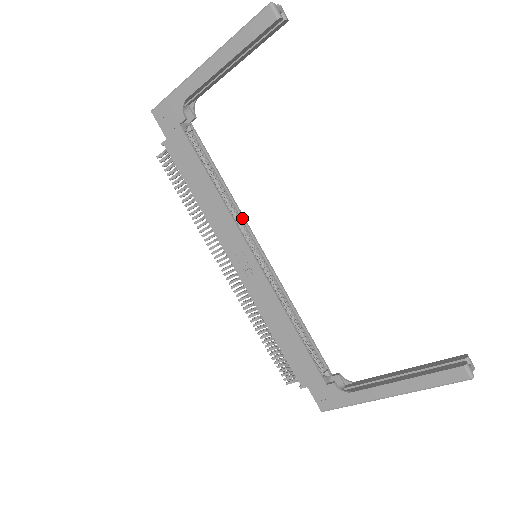
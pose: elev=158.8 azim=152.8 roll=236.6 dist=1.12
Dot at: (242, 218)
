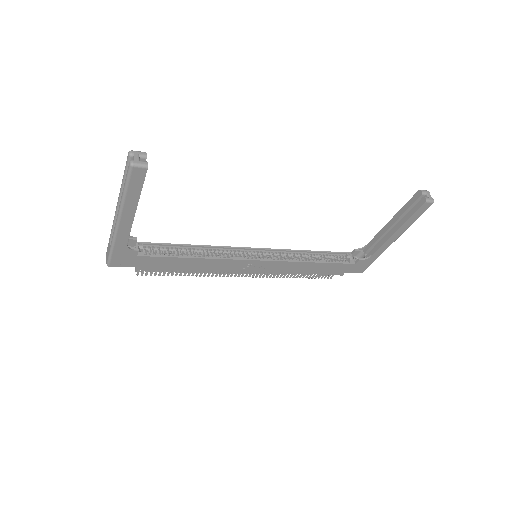
Dot at: (226, 248)
